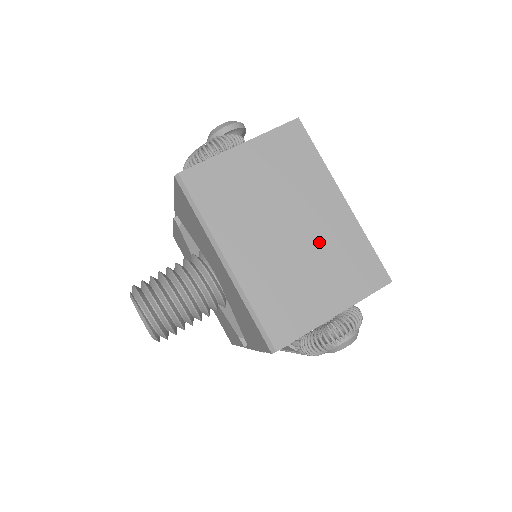
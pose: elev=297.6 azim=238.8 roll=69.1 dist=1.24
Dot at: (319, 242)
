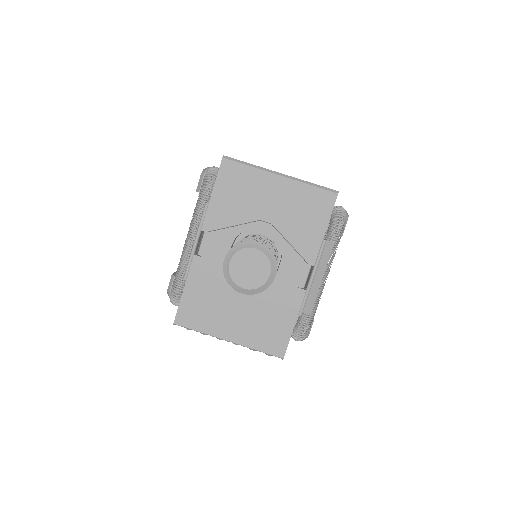
Dot at: occluded
